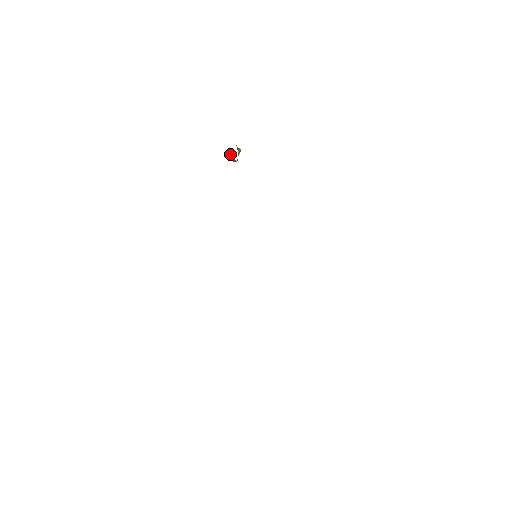
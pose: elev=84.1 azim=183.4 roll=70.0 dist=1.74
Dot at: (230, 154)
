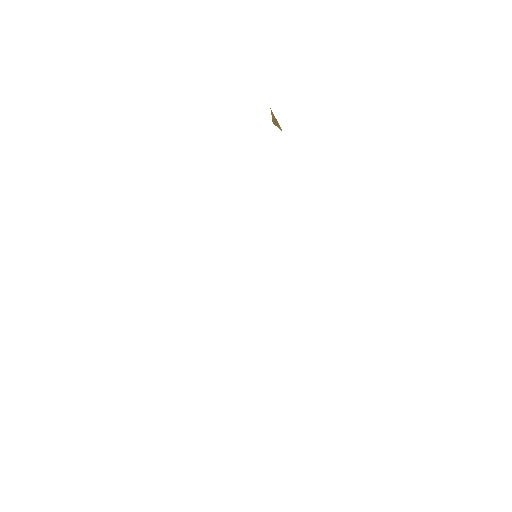
Dot at: (271, 112)
